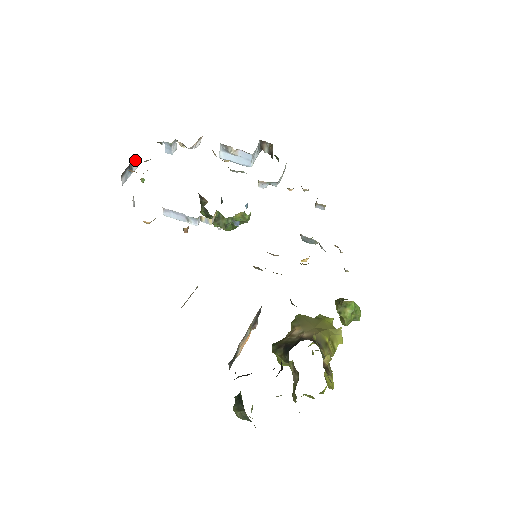
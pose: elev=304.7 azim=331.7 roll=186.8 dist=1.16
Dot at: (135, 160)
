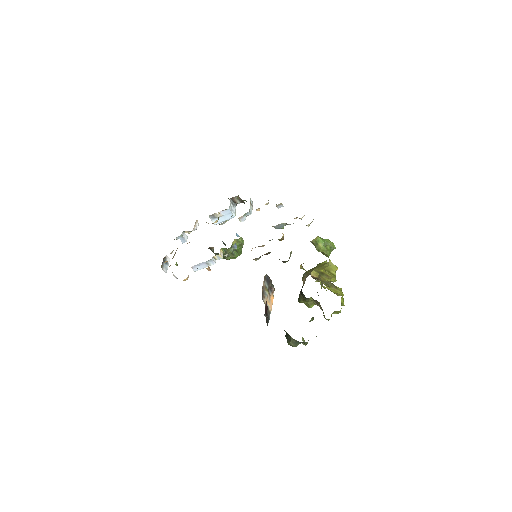
Dot at: (166, 256)
